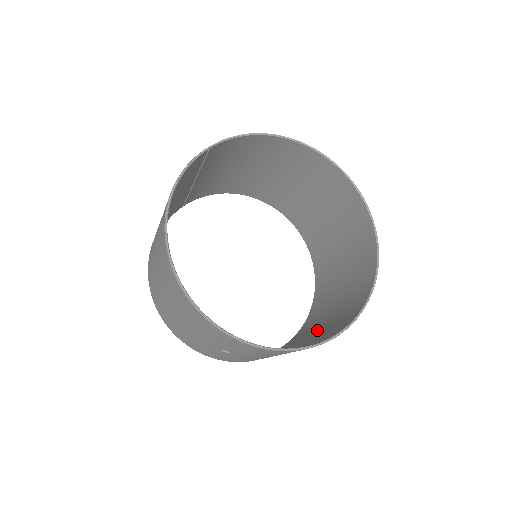
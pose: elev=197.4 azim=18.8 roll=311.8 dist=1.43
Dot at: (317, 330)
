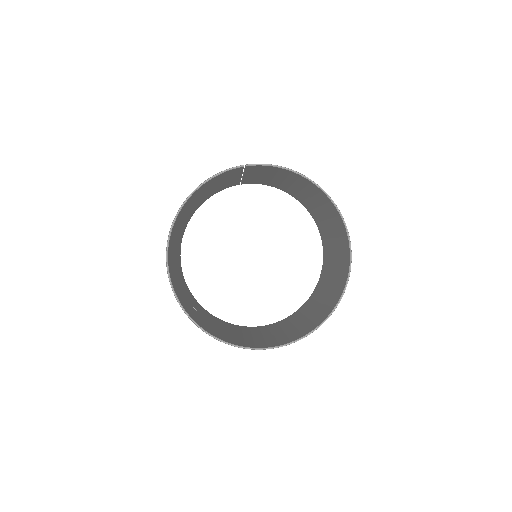
Dot at: (270, 333)
